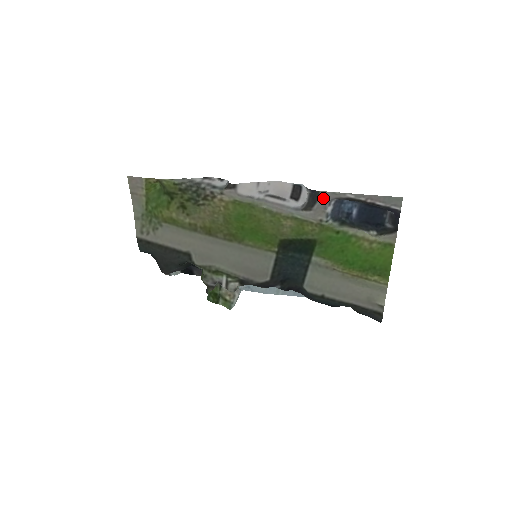
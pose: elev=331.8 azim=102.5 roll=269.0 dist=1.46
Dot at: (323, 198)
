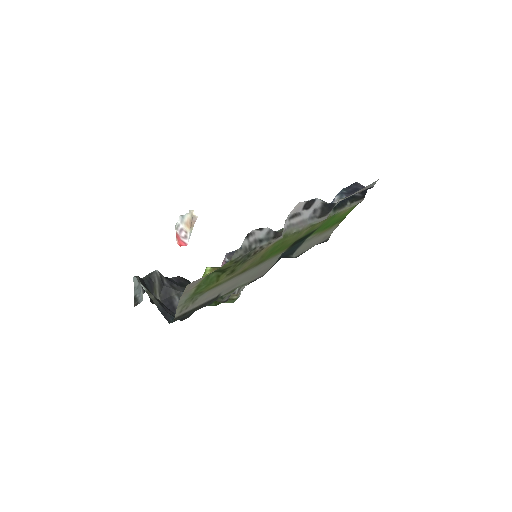
Dot at: (336, 204)
